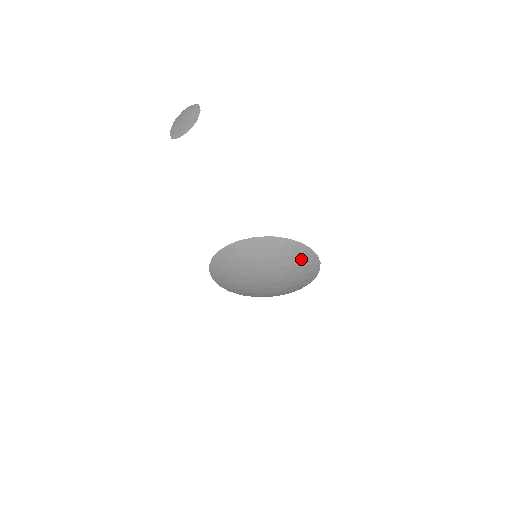
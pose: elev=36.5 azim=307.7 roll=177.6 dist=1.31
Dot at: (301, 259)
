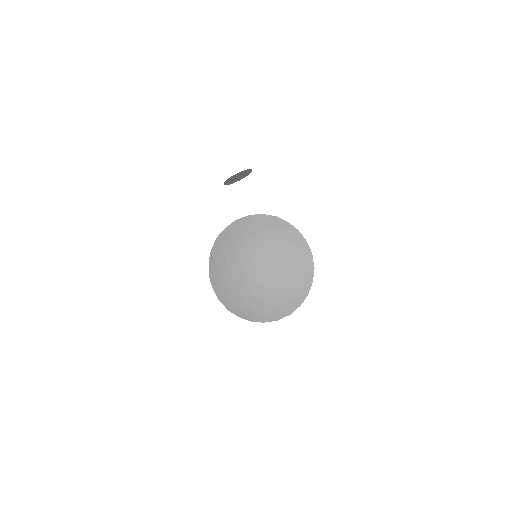
Dot at: (296, 251)
